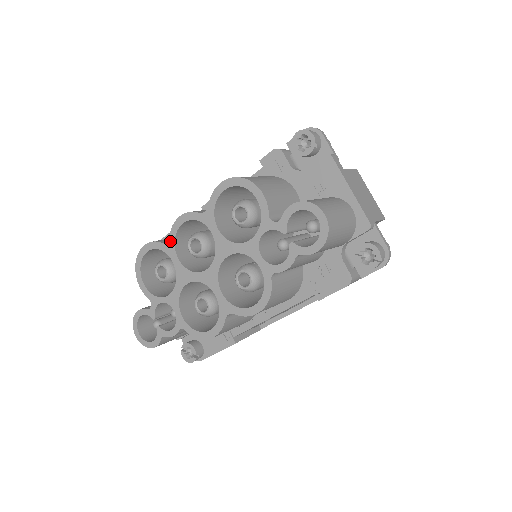
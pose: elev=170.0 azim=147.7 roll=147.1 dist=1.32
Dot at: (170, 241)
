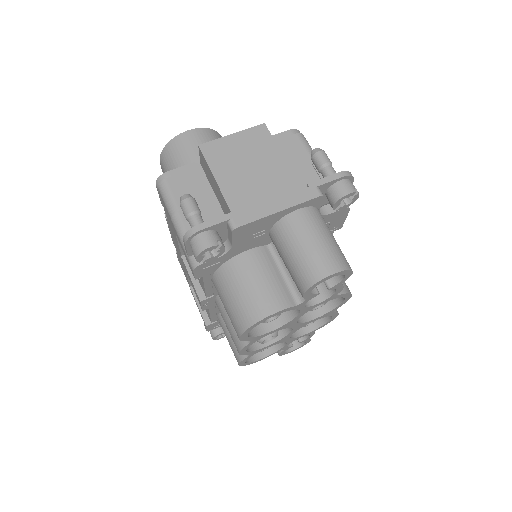
Dot at: (251, 353)
